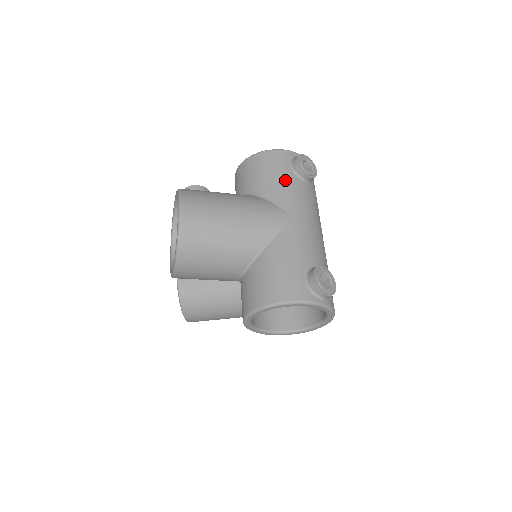
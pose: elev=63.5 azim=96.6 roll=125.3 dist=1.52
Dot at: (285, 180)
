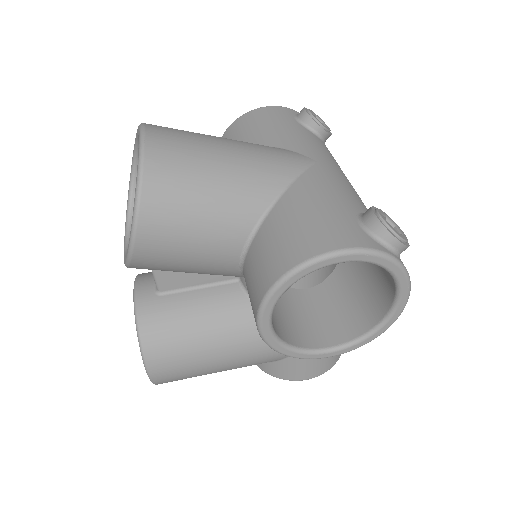
Dot at: (293, 129)
